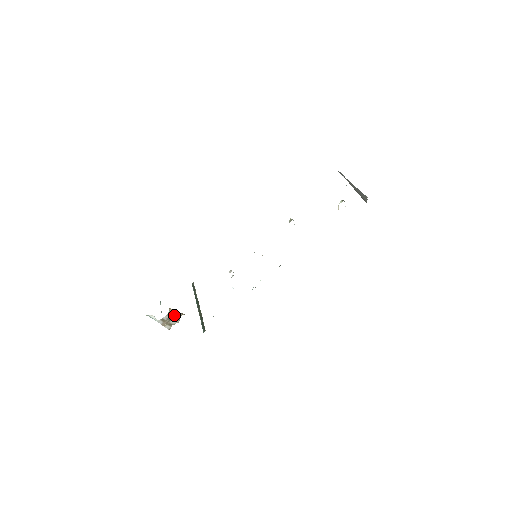
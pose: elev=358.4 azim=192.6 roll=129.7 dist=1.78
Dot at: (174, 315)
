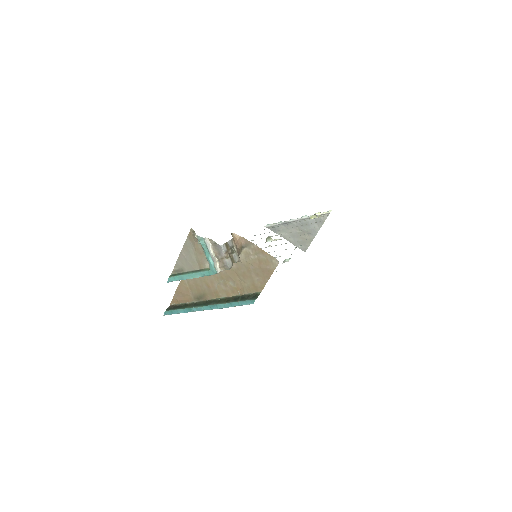
Dot at: (236, 246)
